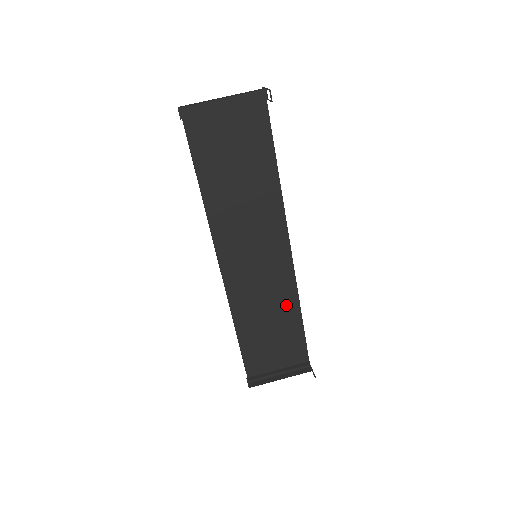
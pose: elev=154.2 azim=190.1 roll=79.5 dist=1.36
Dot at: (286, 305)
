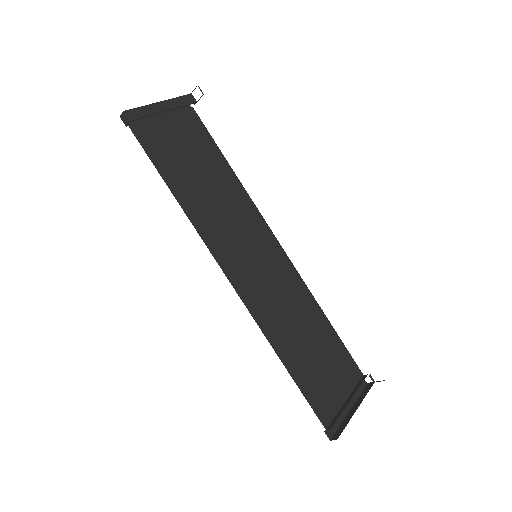
Dot at: (308, 309)
